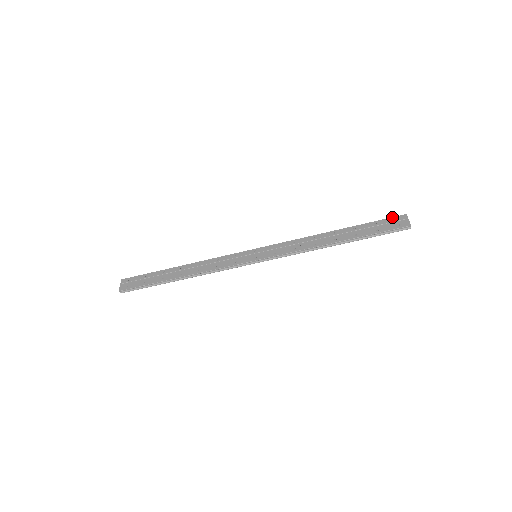
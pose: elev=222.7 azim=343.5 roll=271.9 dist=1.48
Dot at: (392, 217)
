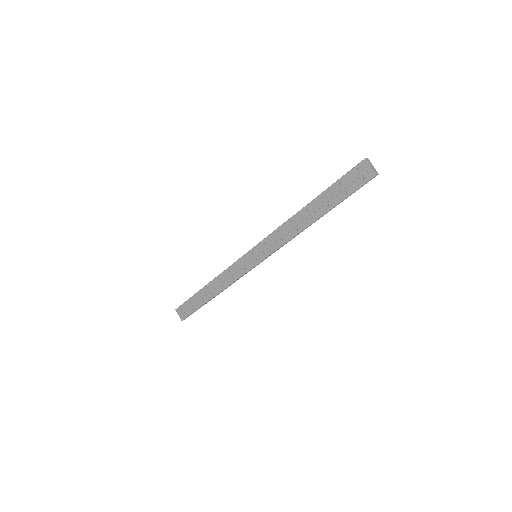
Dot at: (353, 168)
